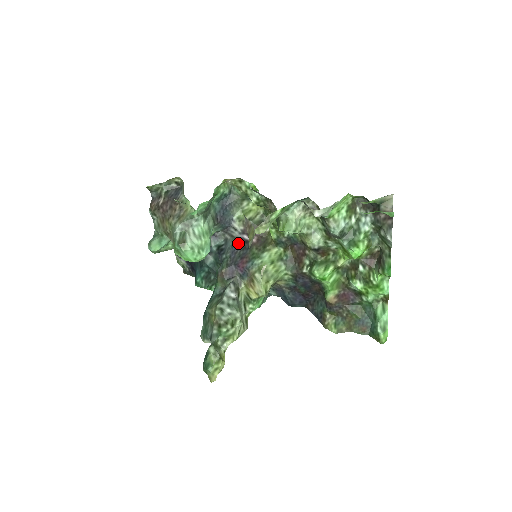
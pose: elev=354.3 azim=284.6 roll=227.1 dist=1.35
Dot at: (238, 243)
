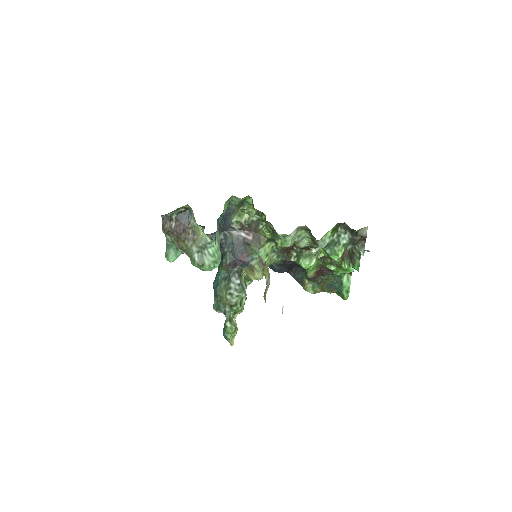
Dot at: (237, 240)
